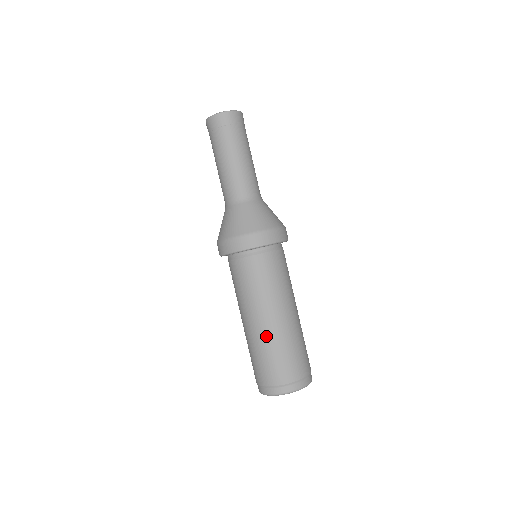
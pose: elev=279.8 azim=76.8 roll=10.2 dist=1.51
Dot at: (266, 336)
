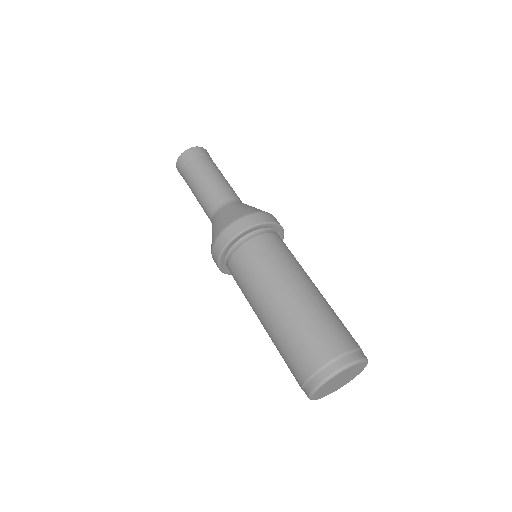
Dot at: (283, 318)
